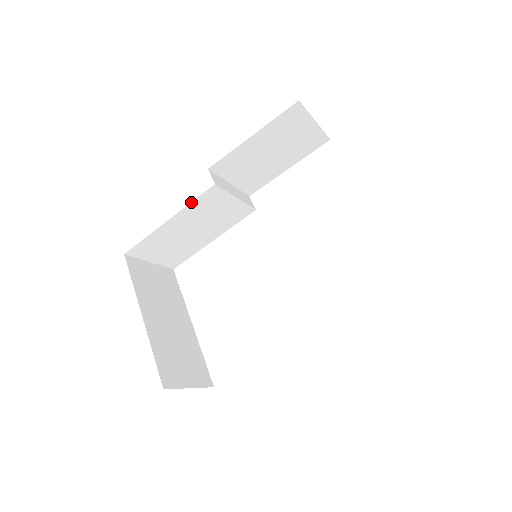
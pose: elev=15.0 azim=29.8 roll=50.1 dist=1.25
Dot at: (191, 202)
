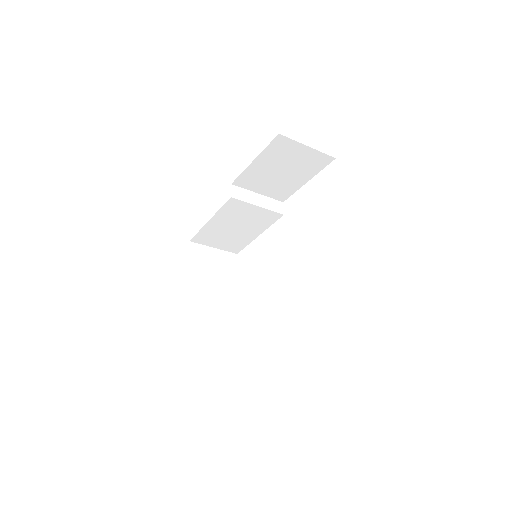
Dot at: (220, 209)
